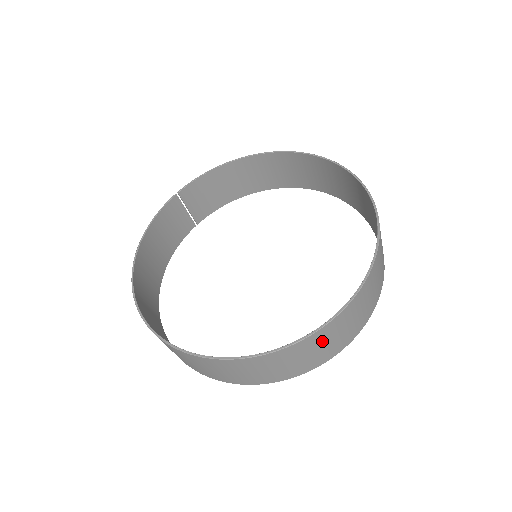
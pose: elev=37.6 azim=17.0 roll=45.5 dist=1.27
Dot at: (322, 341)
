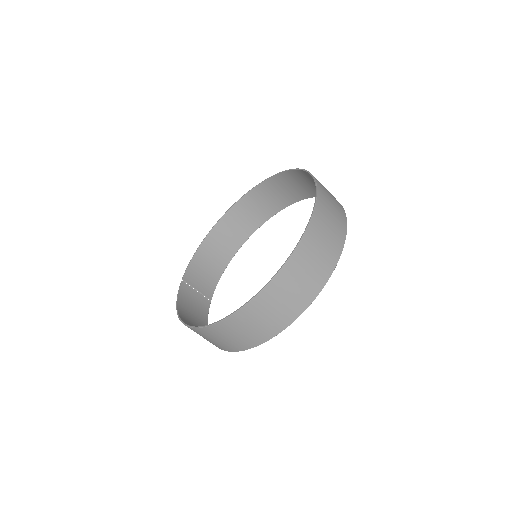
Dot at: (323, 227)
